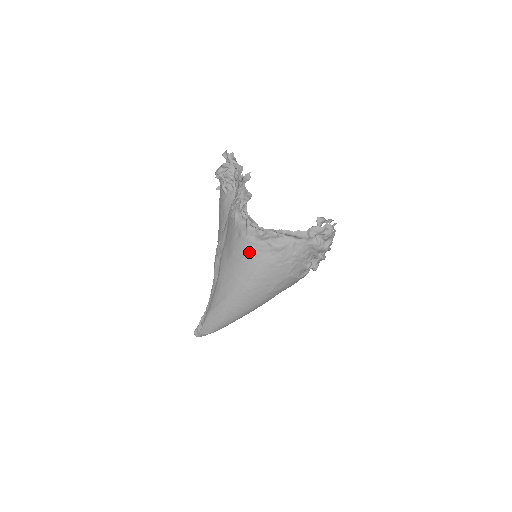
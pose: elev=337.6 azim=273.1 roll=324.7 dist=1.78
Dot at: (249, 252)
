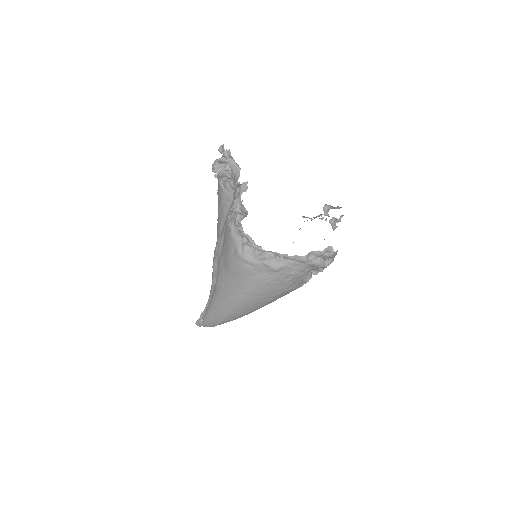
Dot at: (245, 270)
